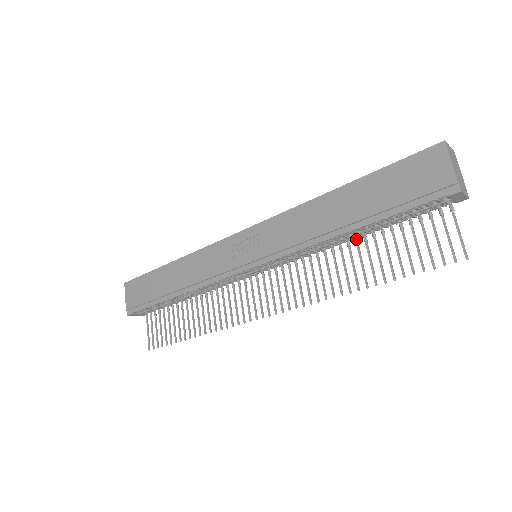
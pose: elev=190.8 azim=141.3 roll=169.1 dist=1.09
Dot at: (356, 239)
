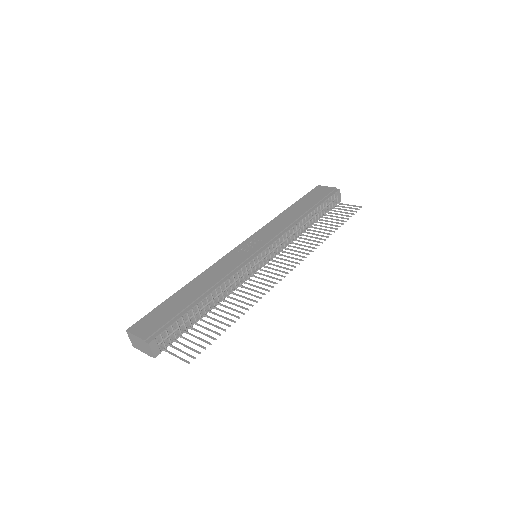
Dot at: (310, 226)
